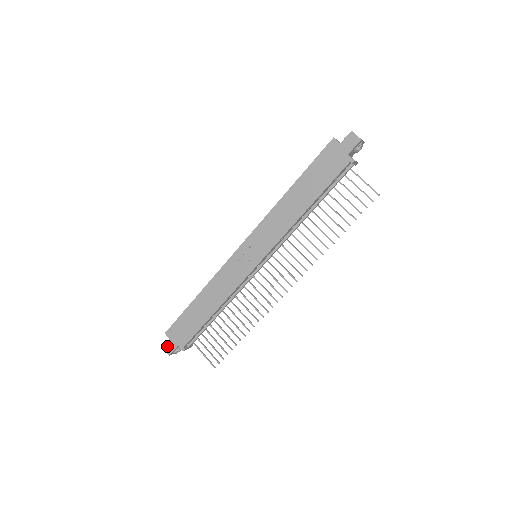
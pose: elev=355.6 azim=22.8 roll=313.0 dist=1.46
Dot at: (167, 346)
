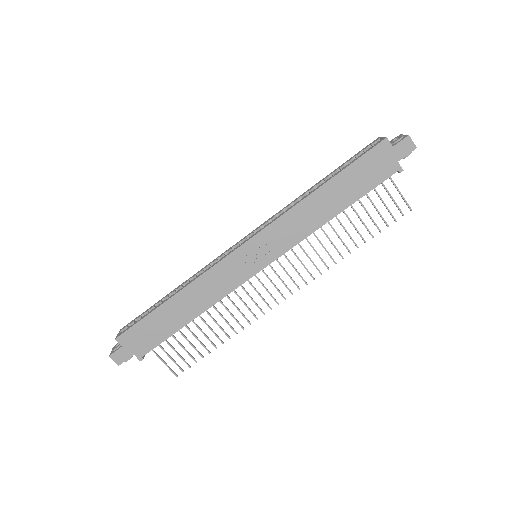
Dot at: (117, 354)
